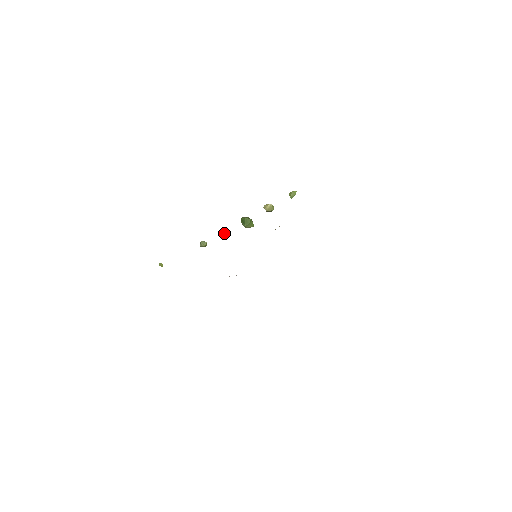
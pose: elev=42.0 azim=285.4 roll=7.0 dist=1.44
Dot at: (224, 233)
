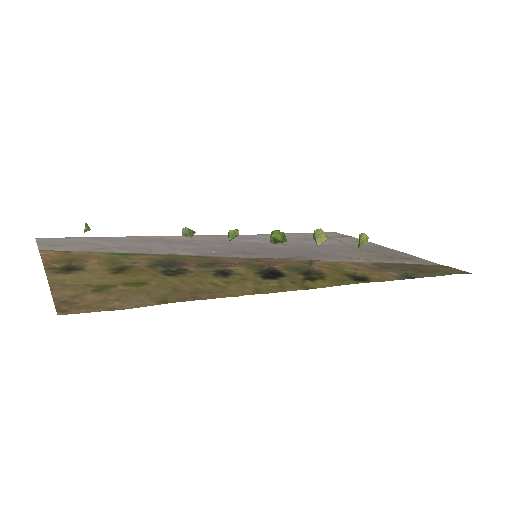
Dot at: occluded
